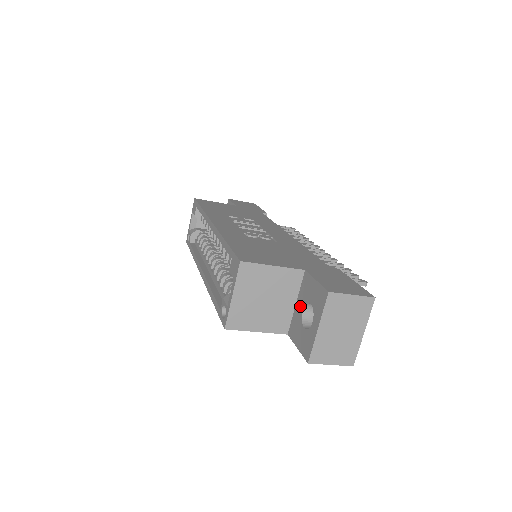
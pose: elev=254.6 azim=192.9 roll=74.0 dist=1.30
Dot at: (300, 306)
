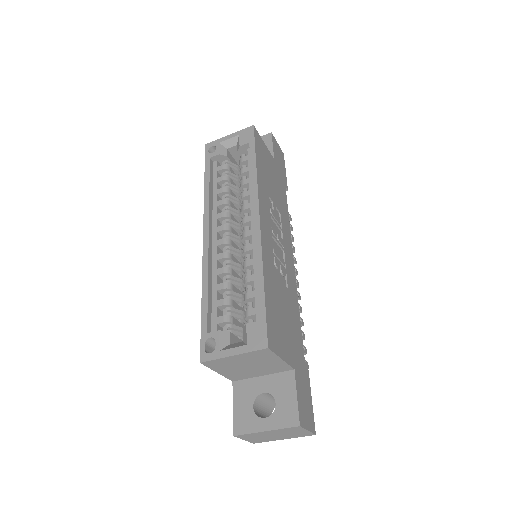
Dot at: (264, 386)
